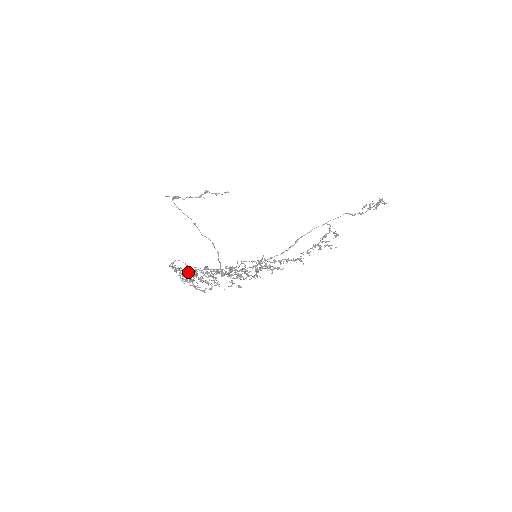
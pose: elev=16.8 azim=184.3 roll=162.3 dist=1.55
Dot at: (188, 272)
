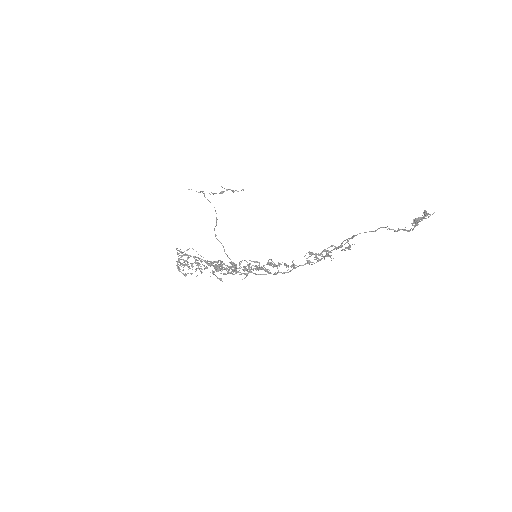
Dot at: occluded
